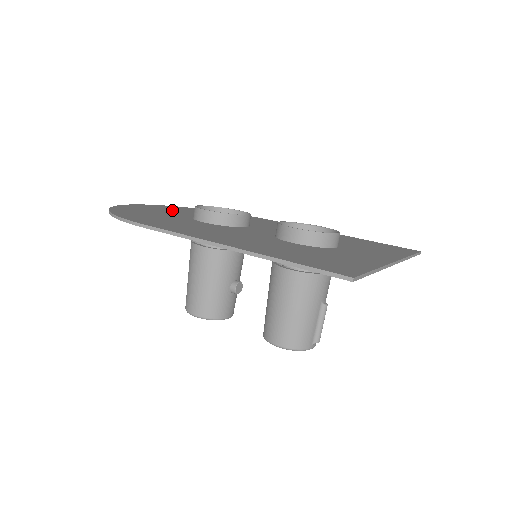
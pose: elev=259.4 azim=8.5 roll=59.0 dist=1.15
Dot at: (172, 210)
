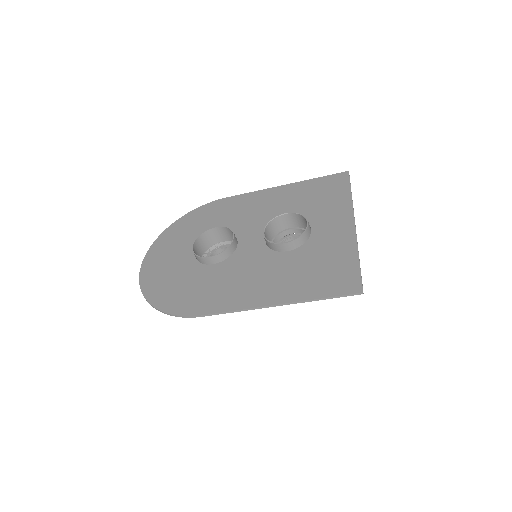
Dot at: (169, 255)
